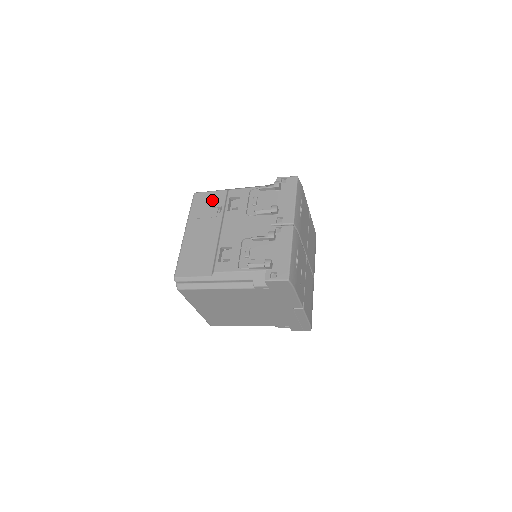
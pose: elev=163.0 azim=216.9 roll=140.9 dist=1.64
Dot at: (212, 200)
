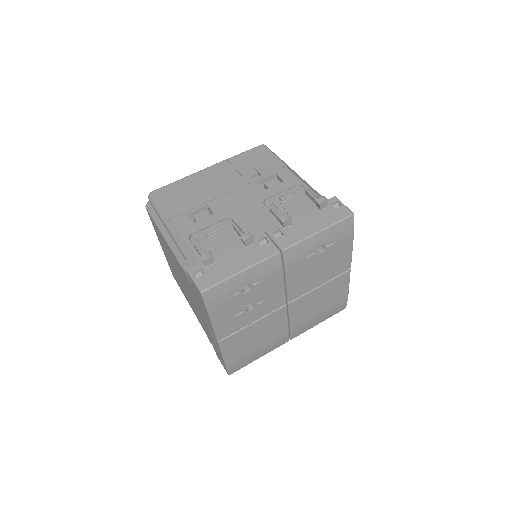
Dot at: (264, 162)
